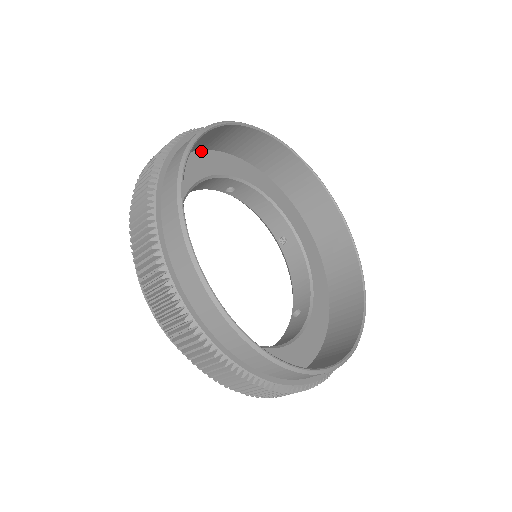
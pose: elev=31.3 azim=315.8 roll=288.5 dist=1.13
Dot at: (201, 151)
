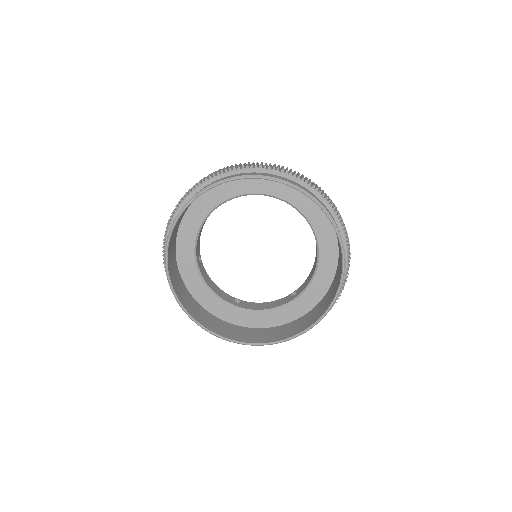
Dot at: occluded
